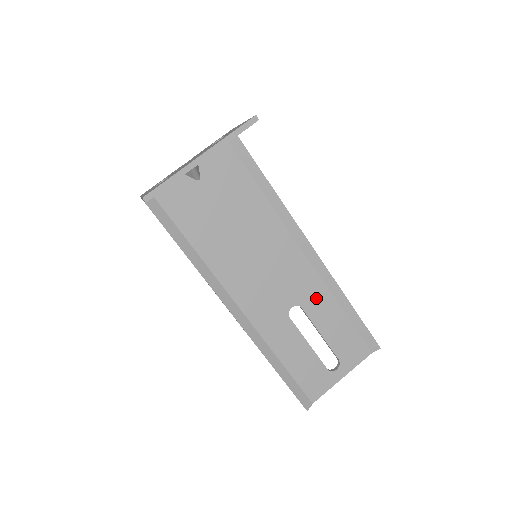
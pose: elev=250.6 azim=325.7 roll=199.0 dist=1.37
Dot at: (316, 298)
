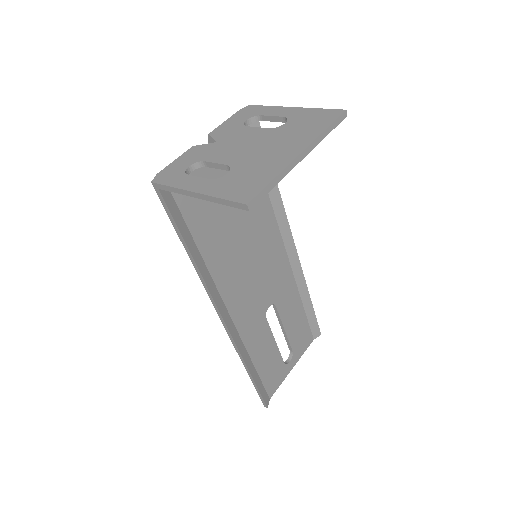
Dot at: (287, 294)
